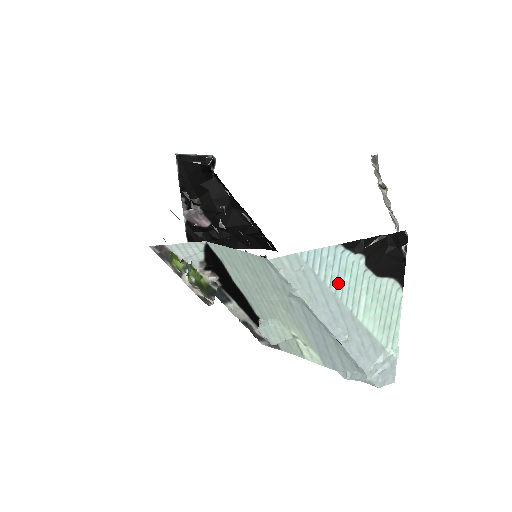
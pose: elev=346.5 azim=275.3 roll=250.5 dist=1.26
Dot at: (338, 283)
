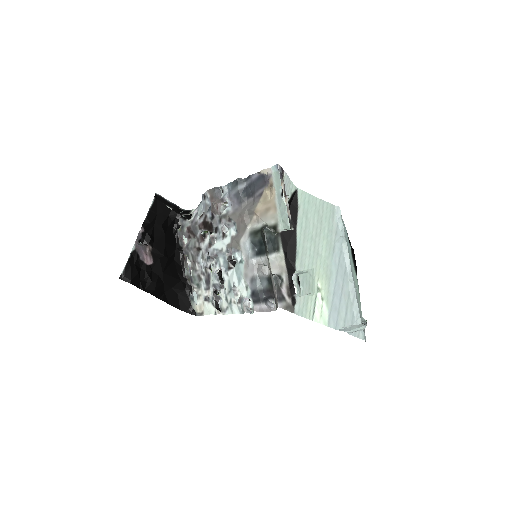
Dot at: (349, 252)
